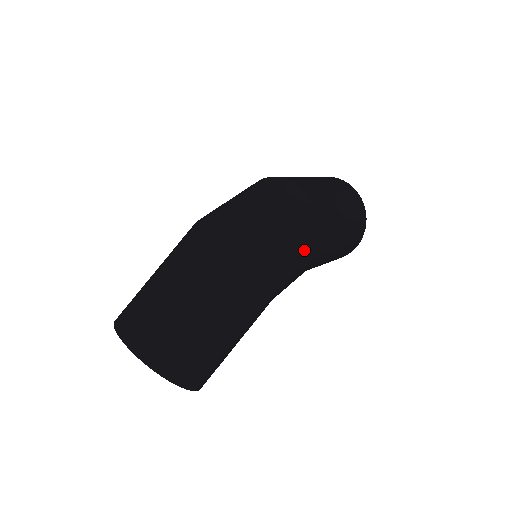
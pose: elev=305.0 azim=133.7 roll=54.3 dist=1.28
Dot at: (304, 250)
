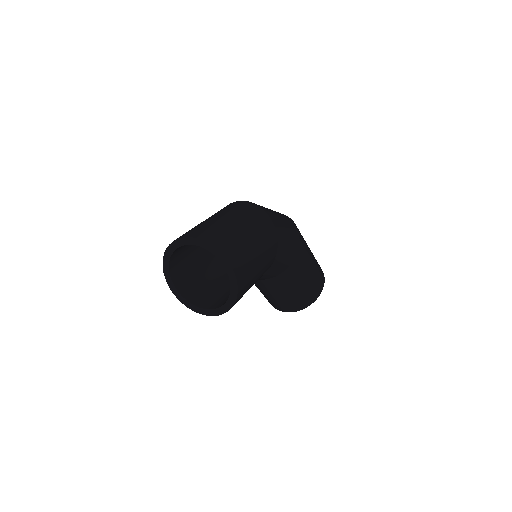
Dot at: (290, 227)
